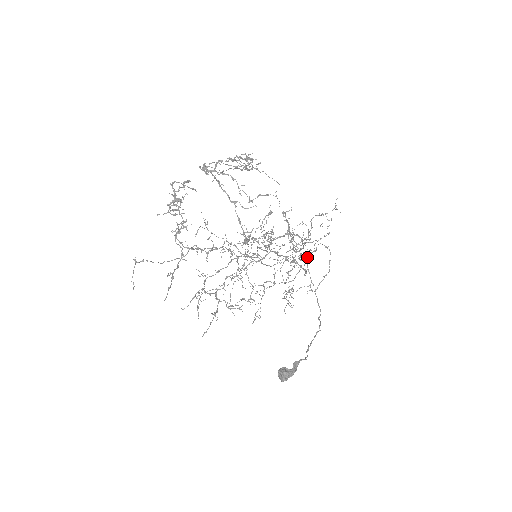
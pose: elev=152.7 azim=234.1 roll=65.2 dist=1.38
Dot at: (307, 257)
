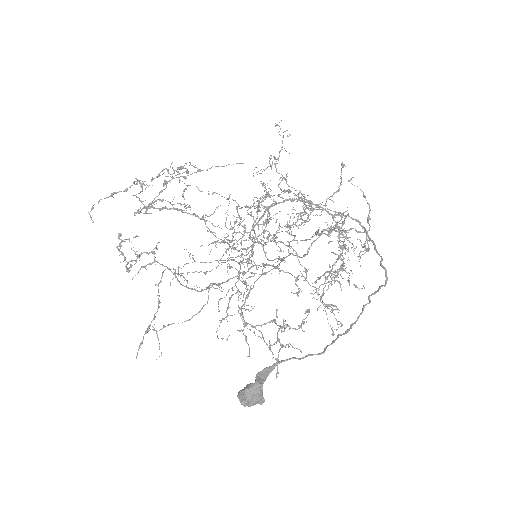
Dot at: (320, 215)
